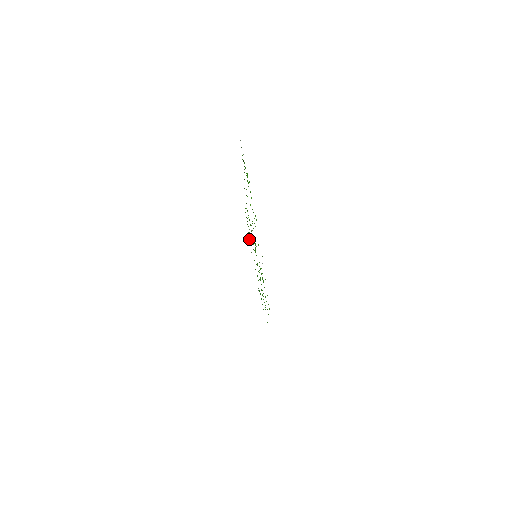
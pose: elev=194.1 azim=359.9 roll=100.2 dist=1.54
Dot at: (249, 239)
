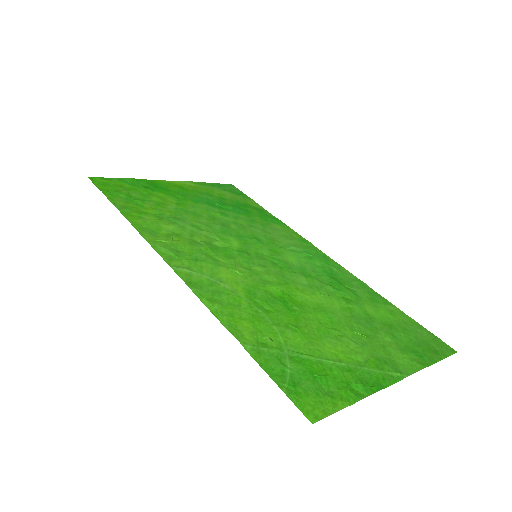
Dot at: (130, 192)
